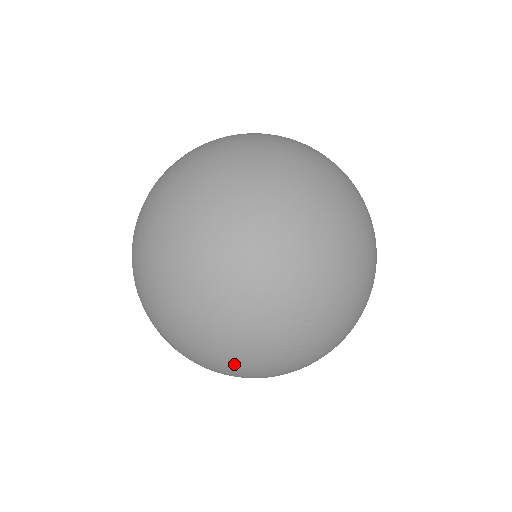
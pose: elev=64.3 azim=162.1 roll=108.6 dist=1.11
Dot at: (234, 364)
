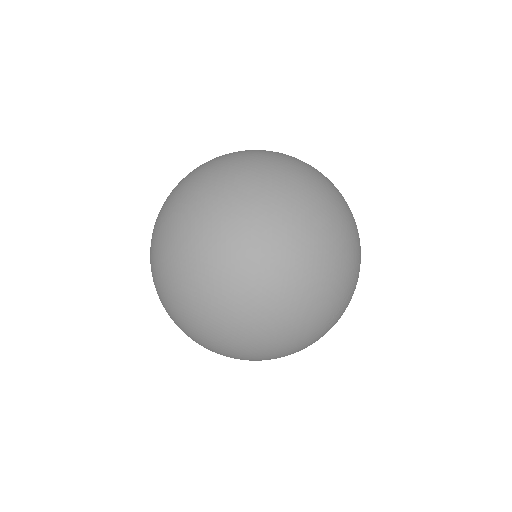
Dot at: (307, 320)
